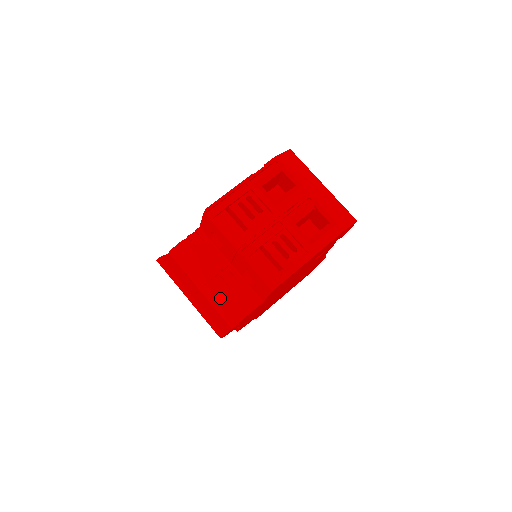
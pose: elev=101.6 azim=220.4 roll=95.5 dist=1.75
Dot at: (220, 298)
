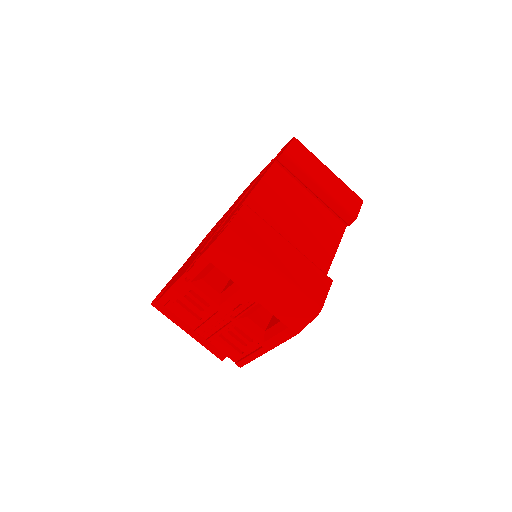
Dot at: occluded
